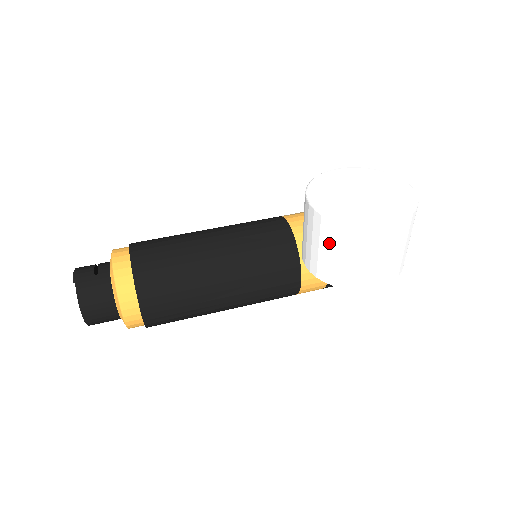
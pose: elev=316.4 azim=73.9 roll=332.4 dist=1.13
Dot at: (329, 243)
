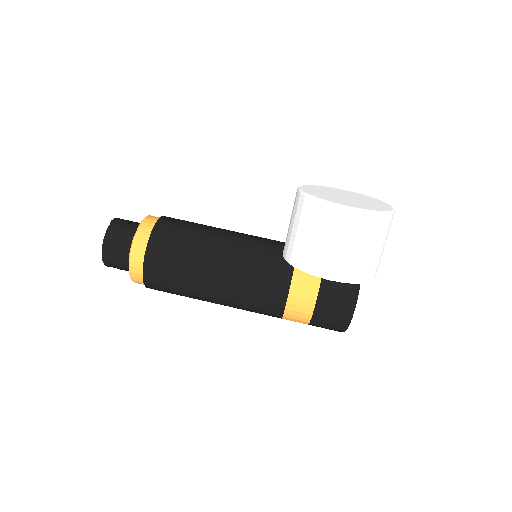
Dot at: (300, 220)
